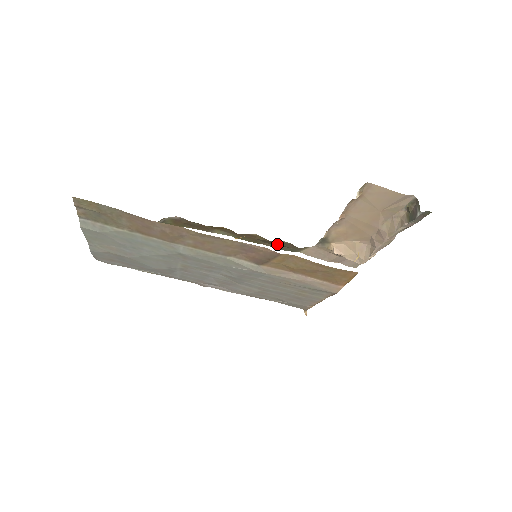
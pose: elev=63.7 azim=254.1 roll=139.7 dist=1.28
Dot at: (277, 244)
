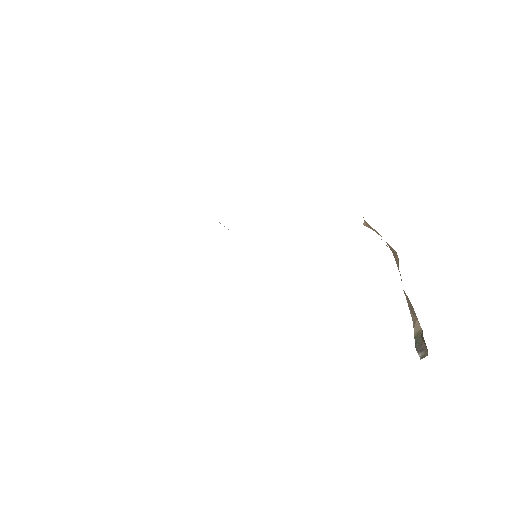
Dot at: occluded
